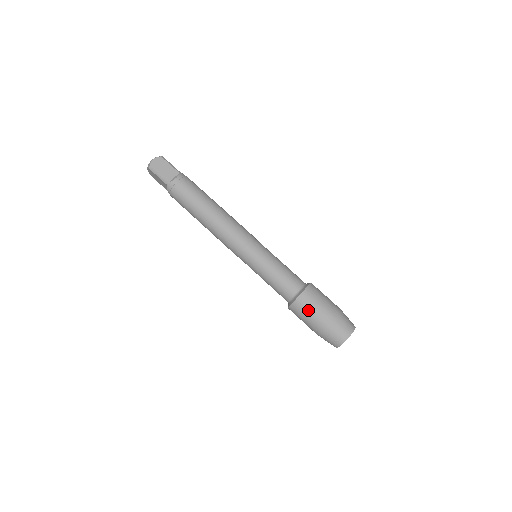
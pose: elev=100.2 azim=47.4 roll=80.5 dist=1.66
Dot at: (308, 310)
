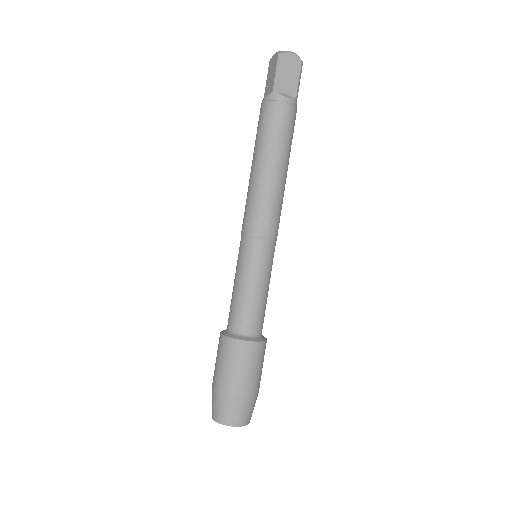
Dot at: (235, 361)
